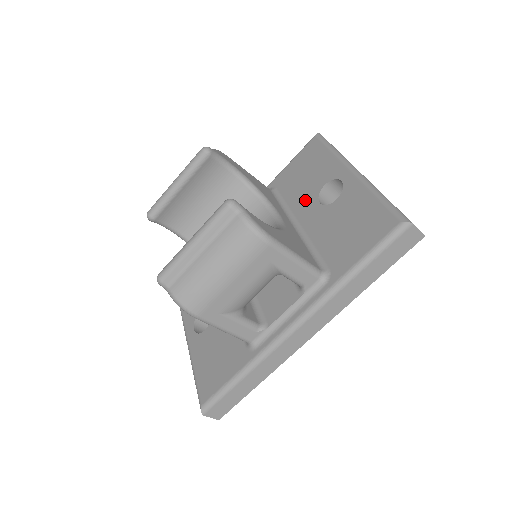
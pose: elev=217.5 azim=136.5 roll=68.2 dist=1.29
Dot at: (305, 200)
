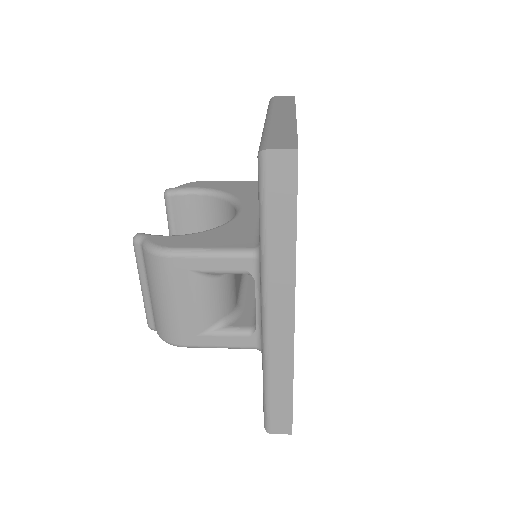
Dot at: occluded
